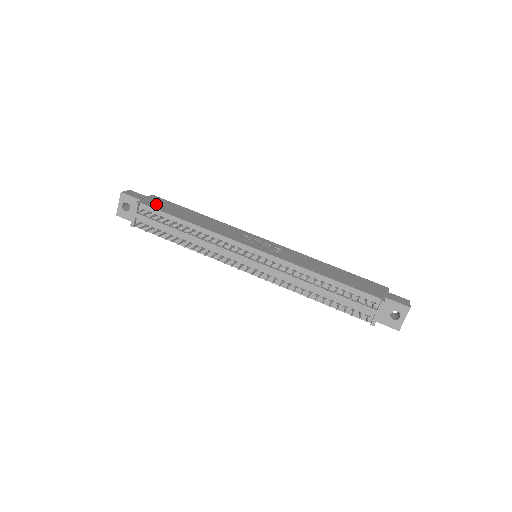
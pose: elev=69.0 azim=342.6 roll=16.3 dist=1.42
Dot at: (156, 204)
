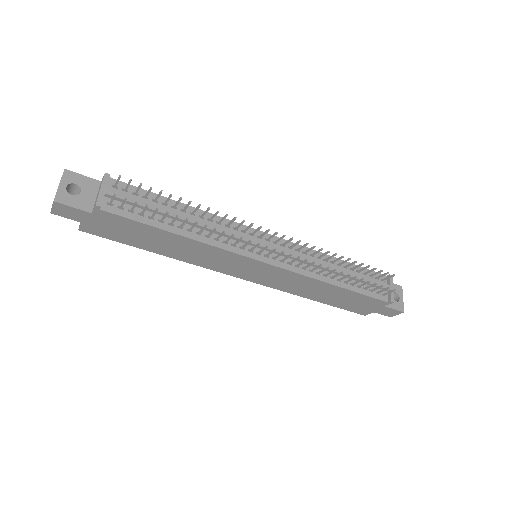
Dot at: occluded
